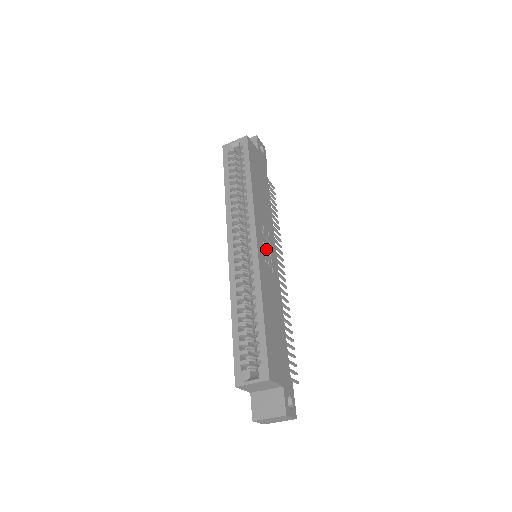
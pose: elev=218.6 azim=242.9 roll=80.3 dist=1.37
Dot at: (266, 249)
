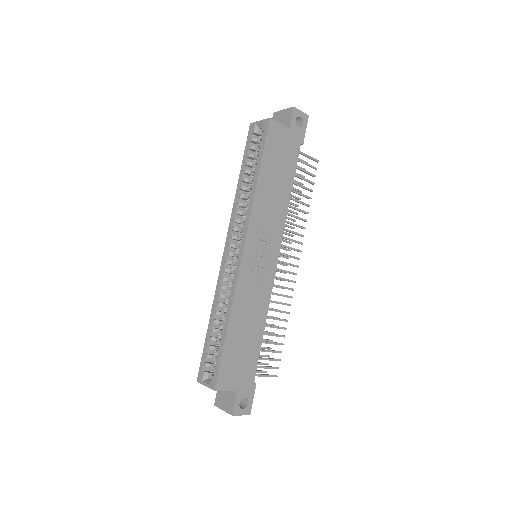
Dot at: (260, 256)
